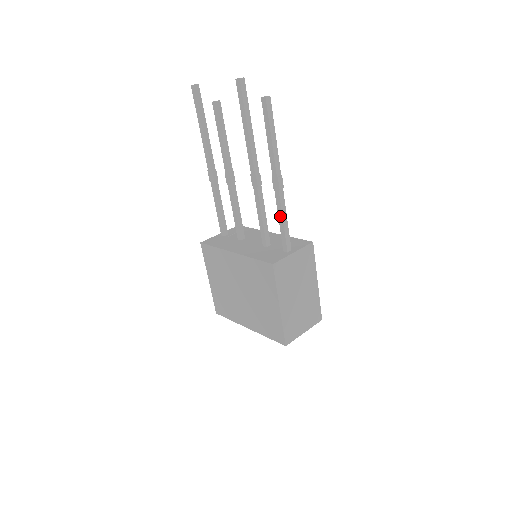
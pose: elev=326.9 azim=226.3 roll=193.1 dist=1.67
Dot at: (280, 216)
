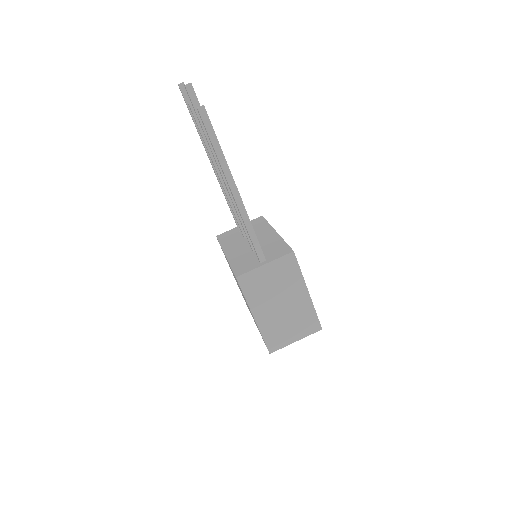
Dot at: (245, 227)
